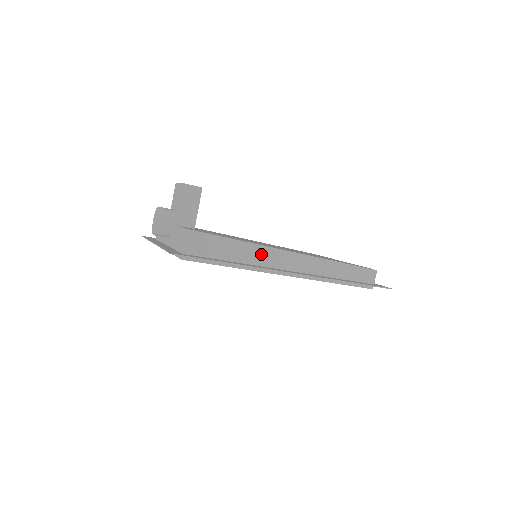
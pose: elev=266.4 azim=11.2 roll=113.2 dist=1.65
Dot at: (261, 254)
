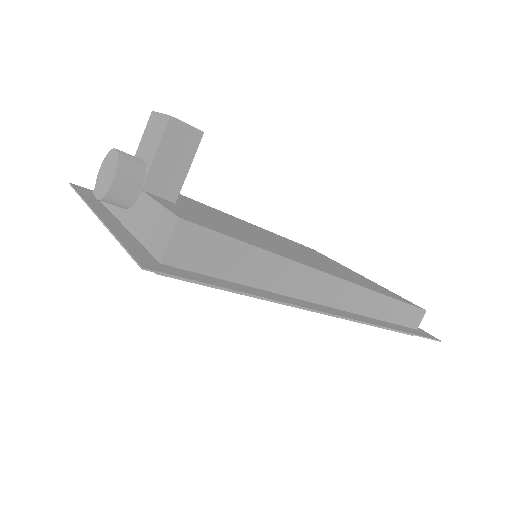
Dot at: (290, 275)
